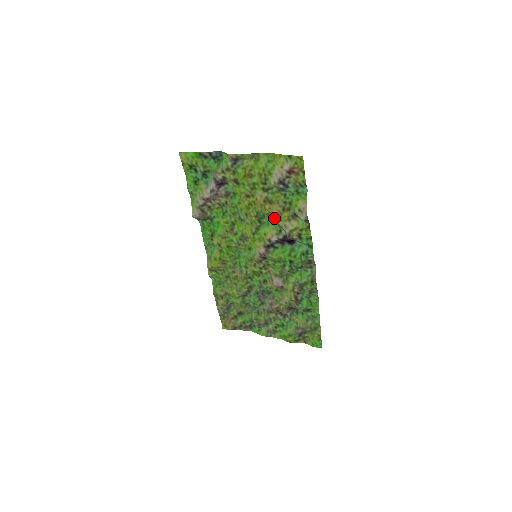
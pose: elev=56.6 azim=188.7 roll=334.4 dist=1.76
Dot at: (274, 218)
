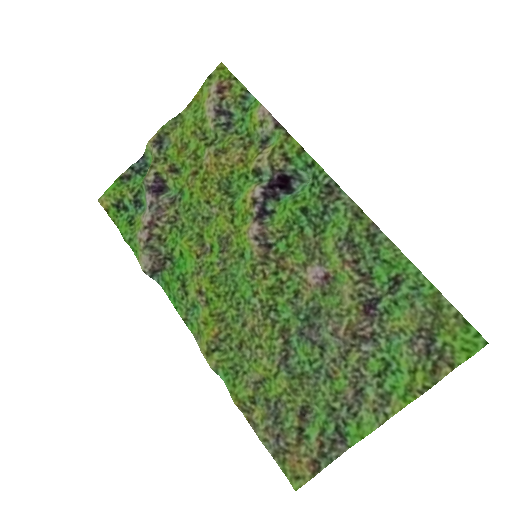
Dot at: (242, 171)
